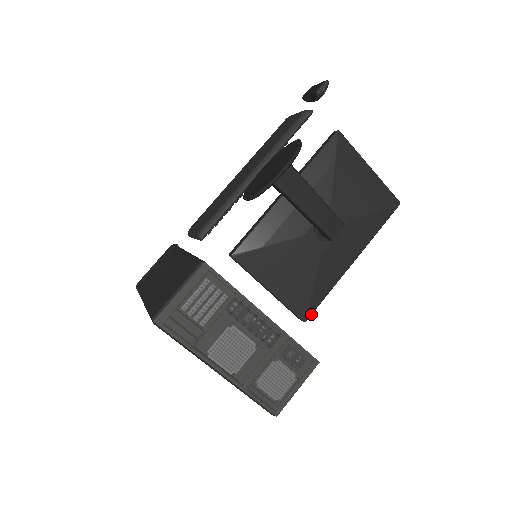
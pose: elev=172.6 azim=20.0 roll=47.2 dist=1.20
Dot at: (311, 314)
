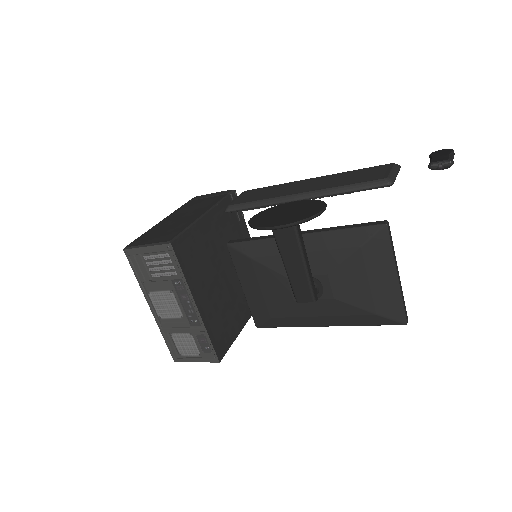
Dot at: (265, 327)
